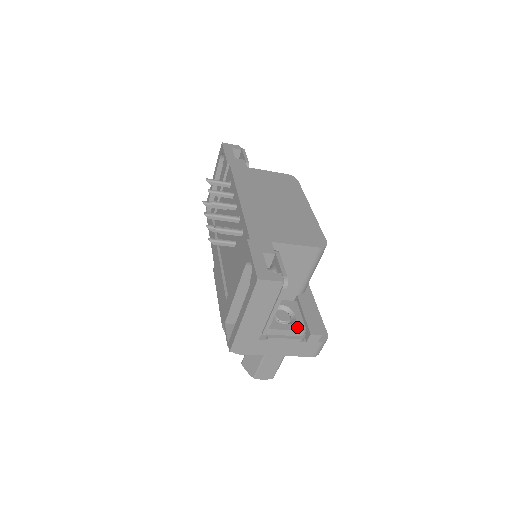
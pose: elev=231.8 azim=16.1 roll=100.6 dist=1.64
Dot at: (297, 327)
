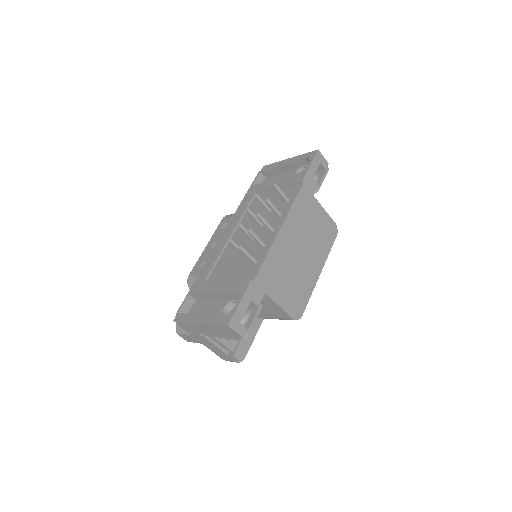
Dot at: (229, 345)
